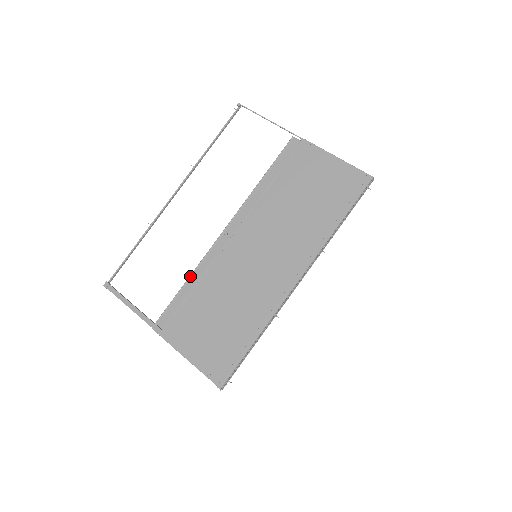
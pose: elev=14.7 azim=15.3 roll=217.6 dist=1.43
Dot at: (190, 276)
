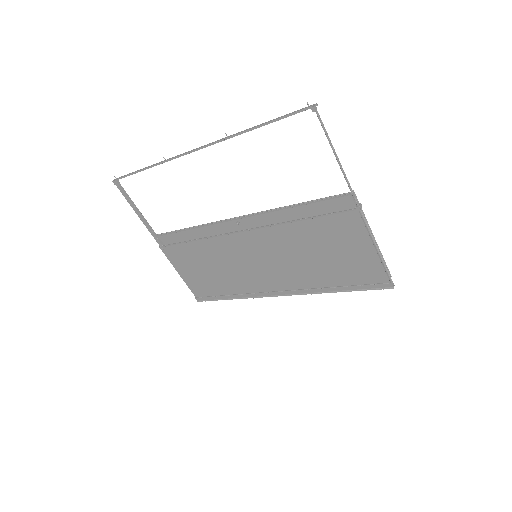
Dot at: (194, 227)
